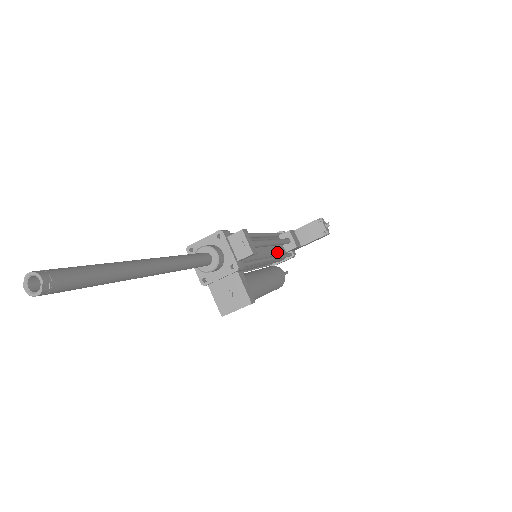
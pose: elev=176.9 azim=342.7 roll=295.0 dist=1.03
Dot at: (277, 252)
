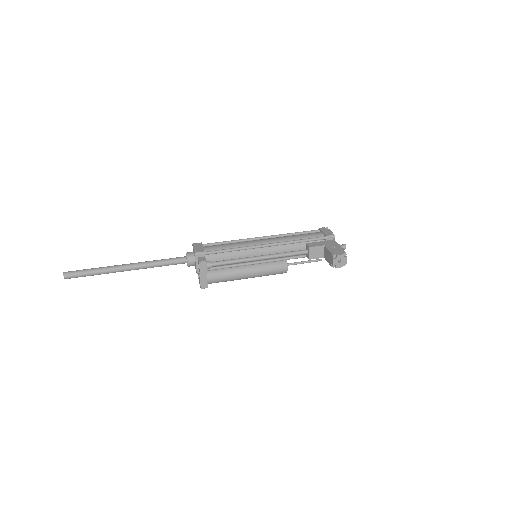
Dot at: occluded
